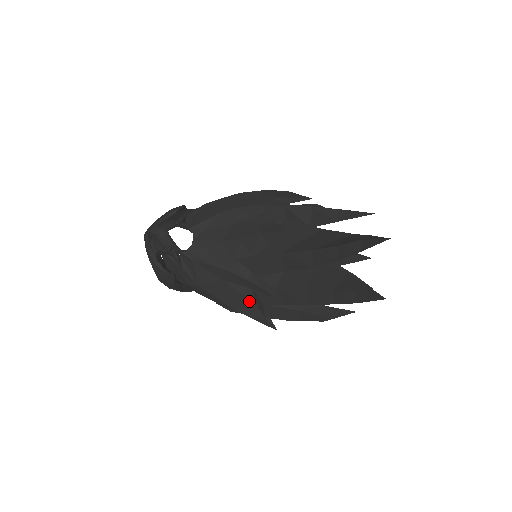
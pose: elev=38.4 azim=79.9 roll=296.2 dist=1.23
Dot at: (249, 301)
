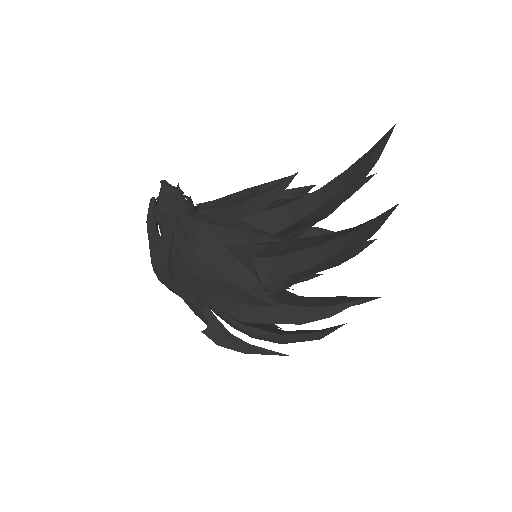
Dot at: (248, 270)
